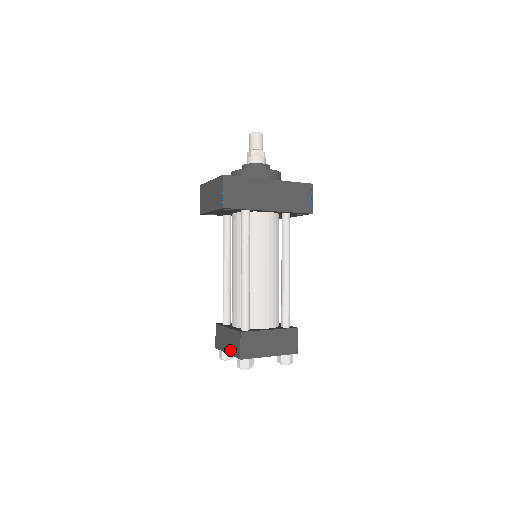
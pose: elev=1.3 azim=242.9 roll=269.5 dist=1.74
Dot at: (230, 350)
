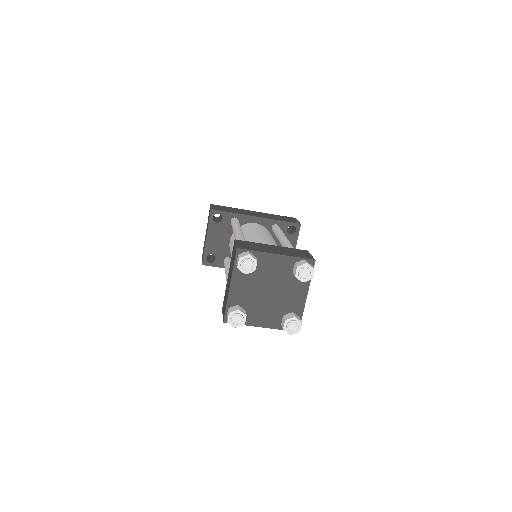
Dot at: (231, 274)
